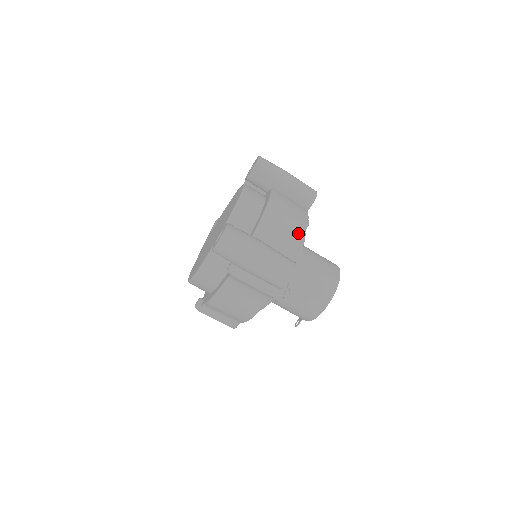
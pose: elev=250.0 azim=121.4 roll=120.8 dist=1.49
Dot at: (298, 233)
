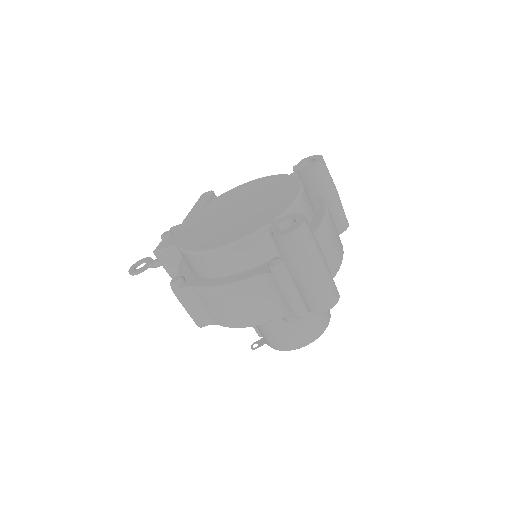
Dot at: (339, 258)
